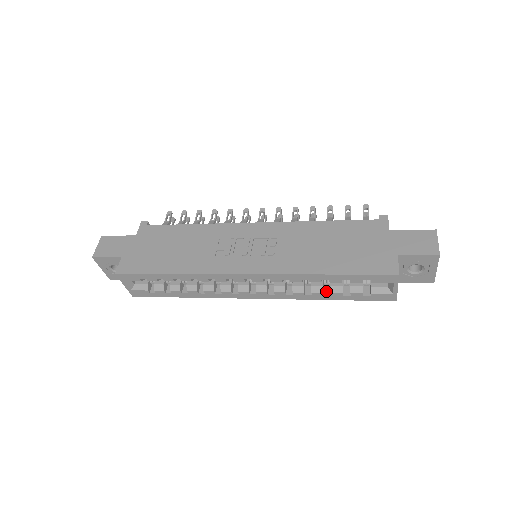
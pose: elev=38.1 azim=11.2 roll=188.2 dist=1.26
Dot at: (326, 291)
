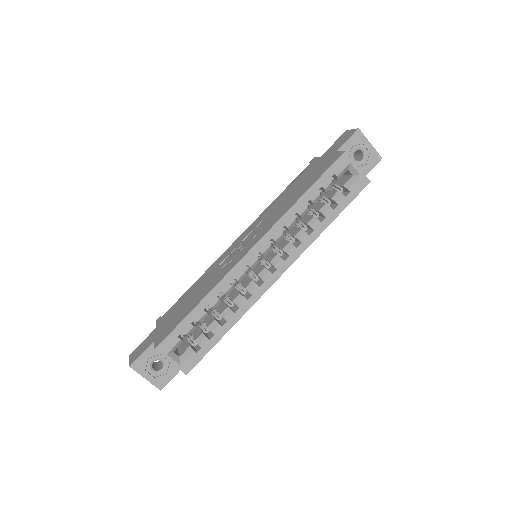
Dot at: (321, 220)
